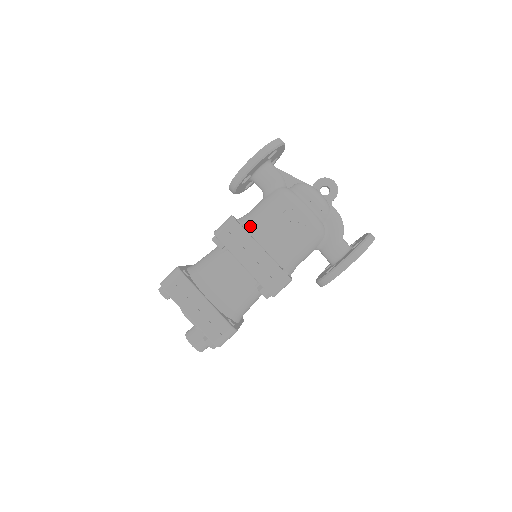
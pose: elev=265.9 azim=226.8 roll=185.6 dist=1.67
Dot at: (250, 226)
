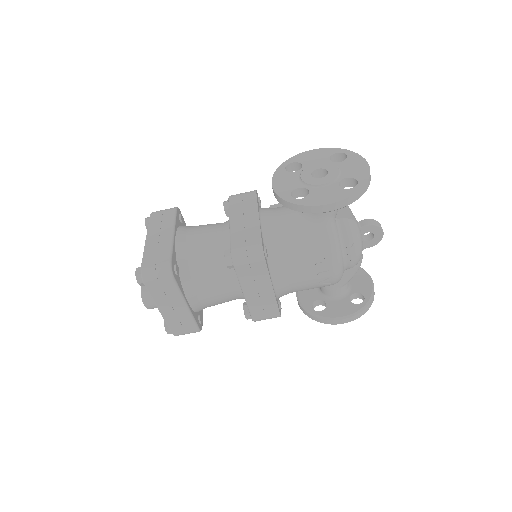
Dot at: (274, 258)
